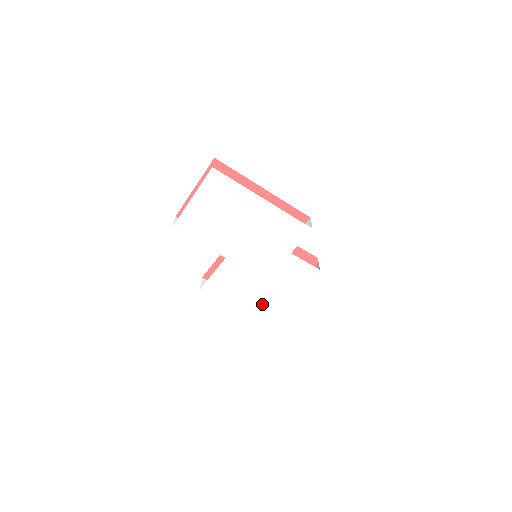
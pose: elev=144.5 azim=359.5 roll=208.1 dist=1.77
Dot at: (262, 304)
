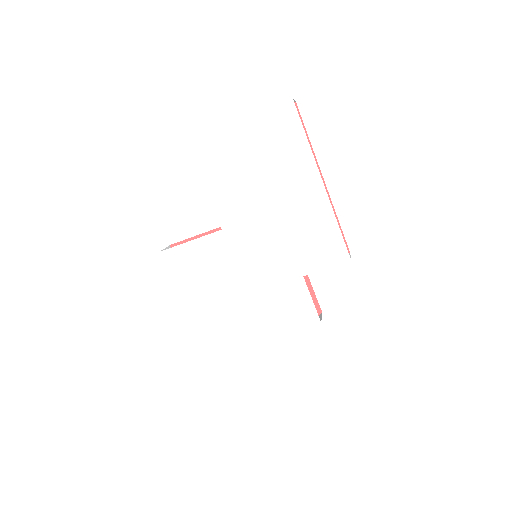
Dot at: (219, 324)
